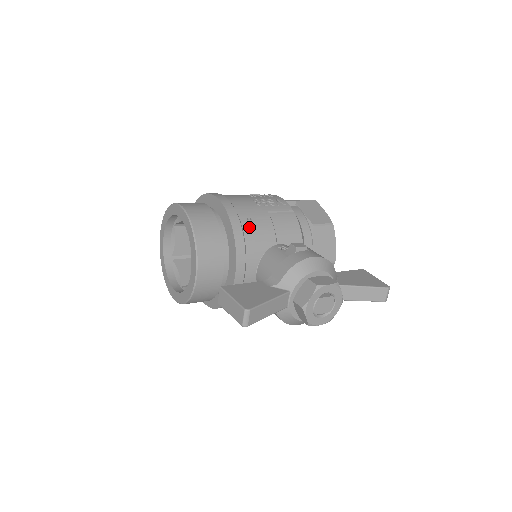
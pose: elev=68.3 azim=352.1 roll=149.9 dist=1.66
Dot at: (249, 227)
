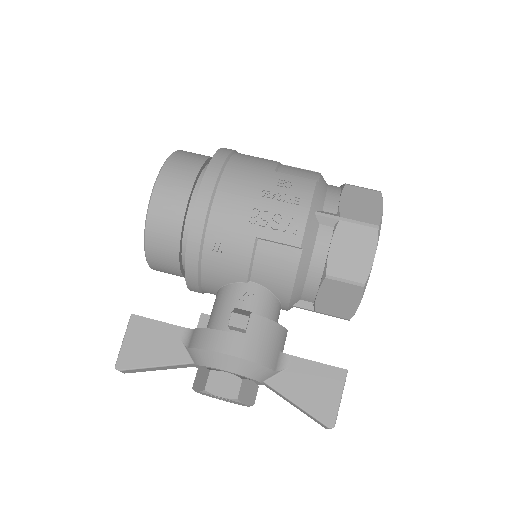
Dot at: (213, 252)
